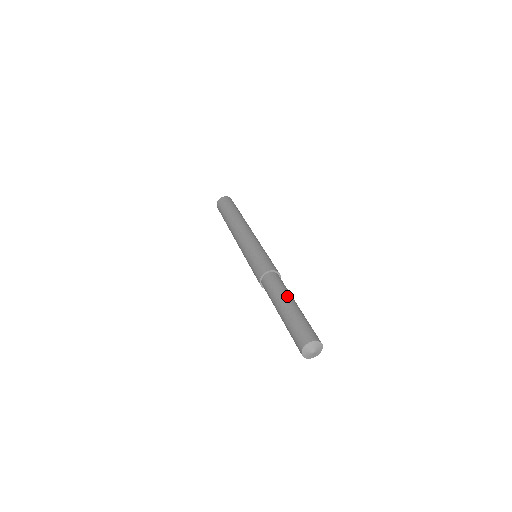
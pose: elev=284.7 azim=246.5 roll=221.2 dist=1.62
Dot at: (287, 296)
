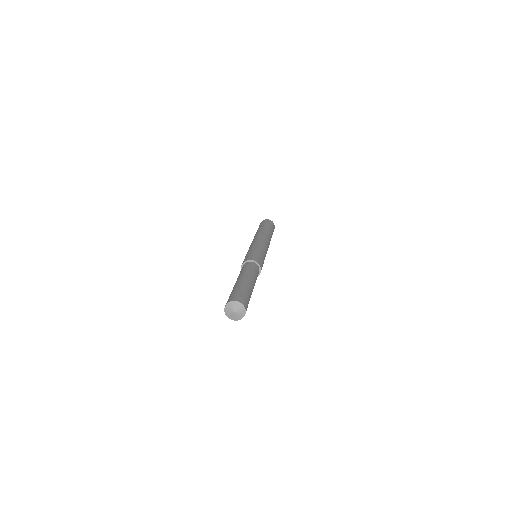
Dot at: (241, 276)
